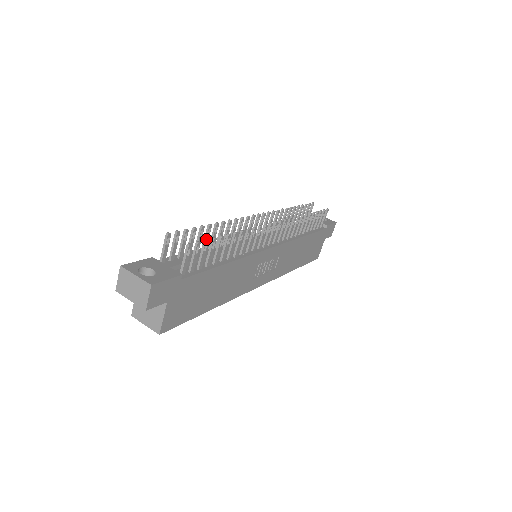
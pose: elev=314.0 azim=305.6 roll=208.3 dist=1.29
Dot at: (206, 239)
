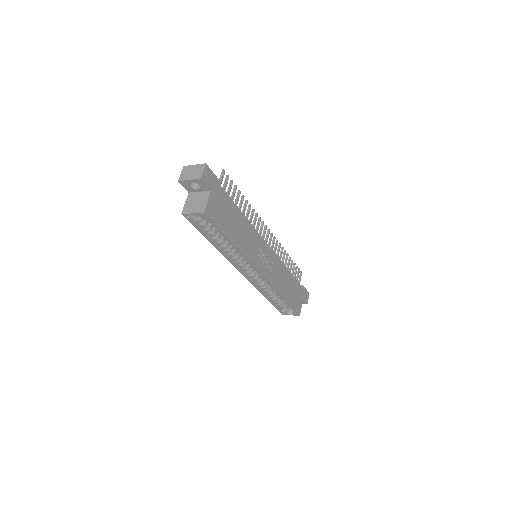
Dot at: (232, 180)
